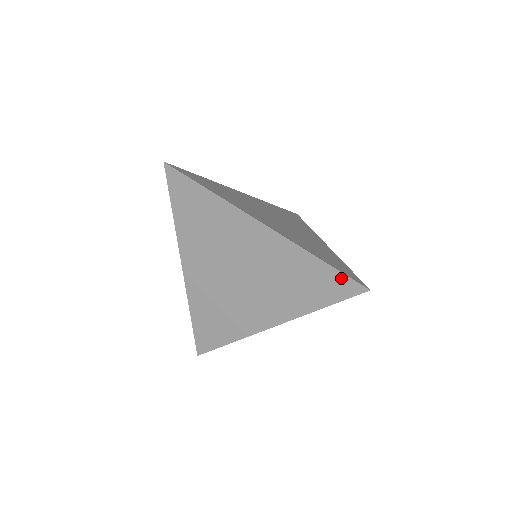
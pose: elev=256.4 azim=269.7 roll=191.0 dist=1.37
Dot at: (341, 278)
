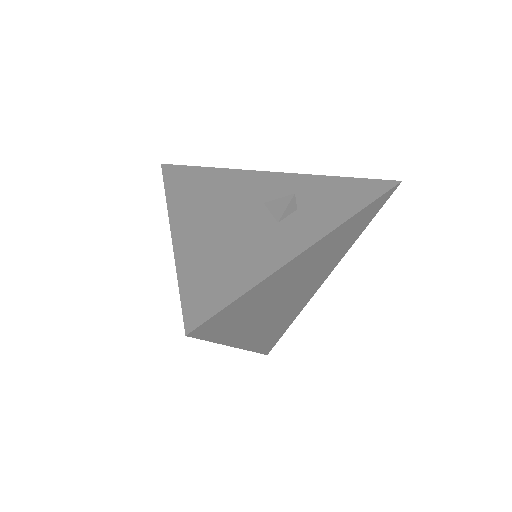
Dot at: occluded
